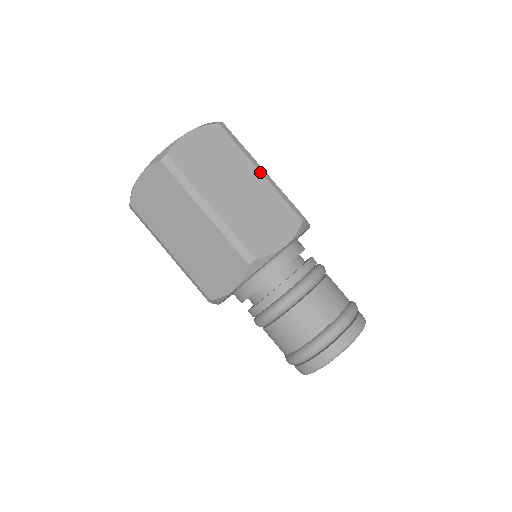
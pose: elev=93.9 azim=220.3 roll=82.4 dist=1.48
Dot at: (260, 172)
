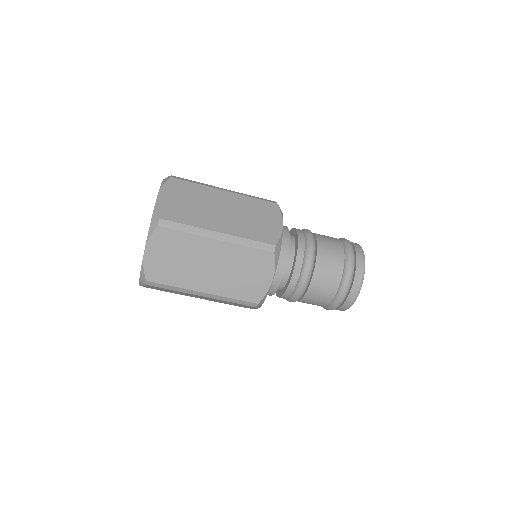
Dot at: (217, 240)
